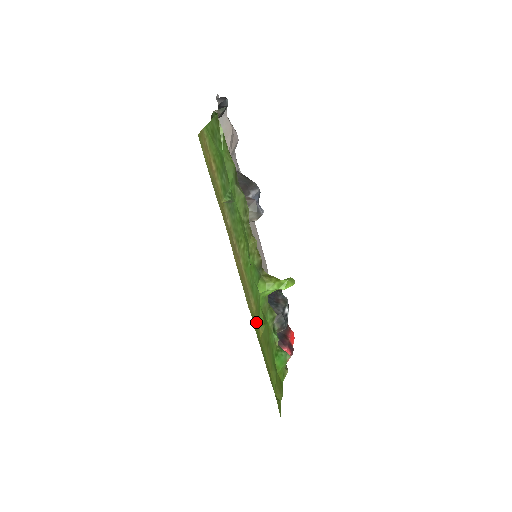
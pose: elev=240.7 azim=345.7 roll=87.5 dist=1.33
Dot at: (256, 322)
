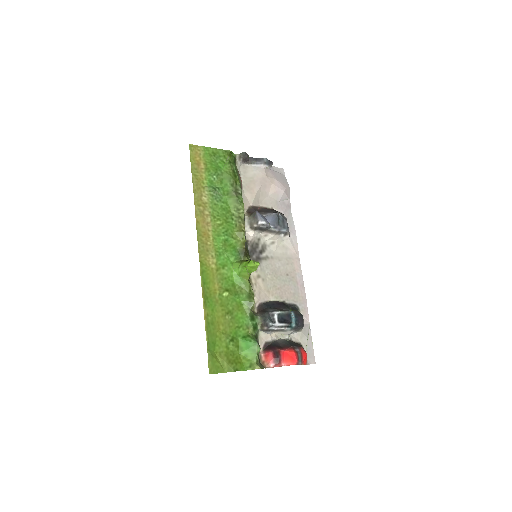
Dot at: (211, 276)
